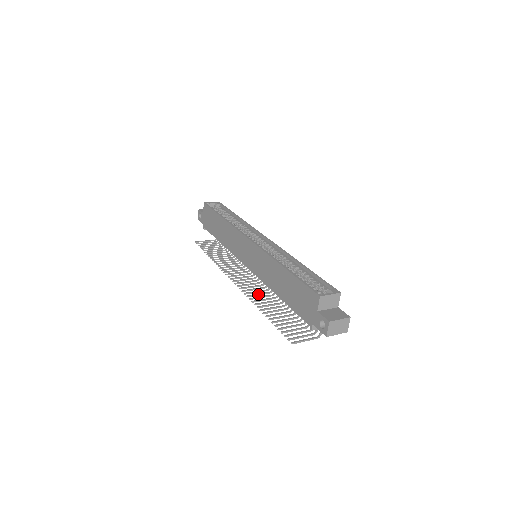
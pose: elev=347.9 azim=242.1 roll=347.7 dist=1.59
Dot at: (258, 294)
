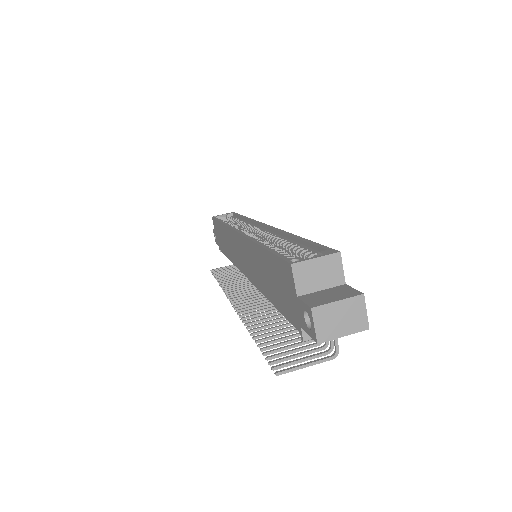
Dot at: (259, 310)
